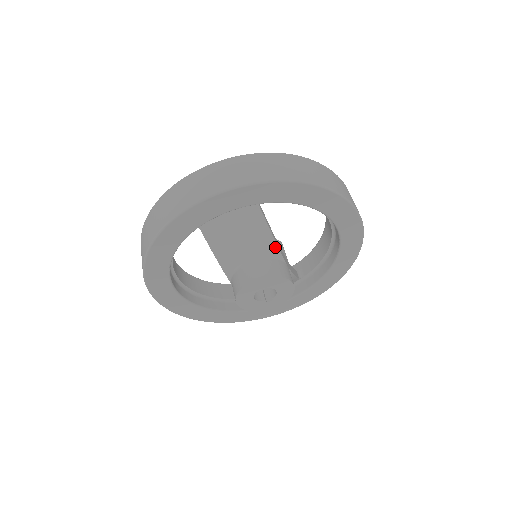
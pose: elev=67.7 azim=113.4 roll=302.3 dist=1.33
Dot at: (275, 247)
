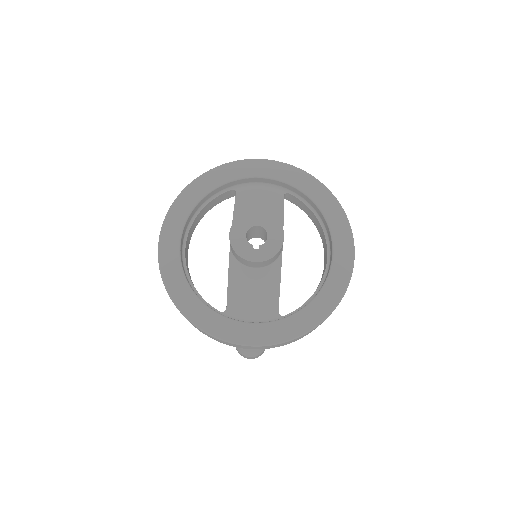
Dot at: (281, 222)
